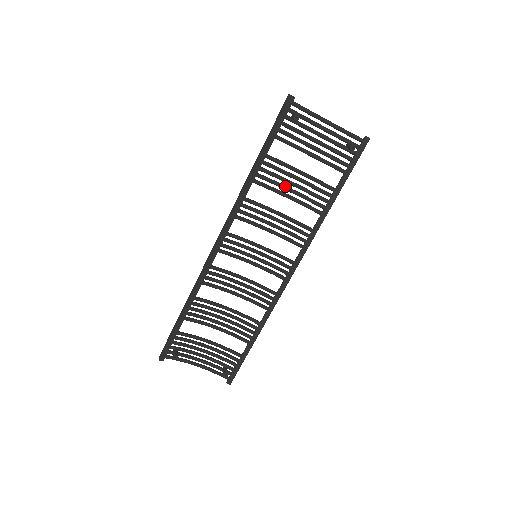
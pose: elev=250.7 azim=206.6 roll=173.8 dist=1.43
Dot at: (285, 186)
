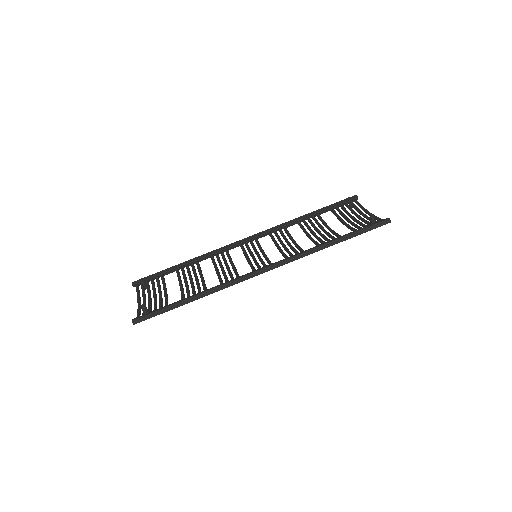
Dot at: (314, 232)
